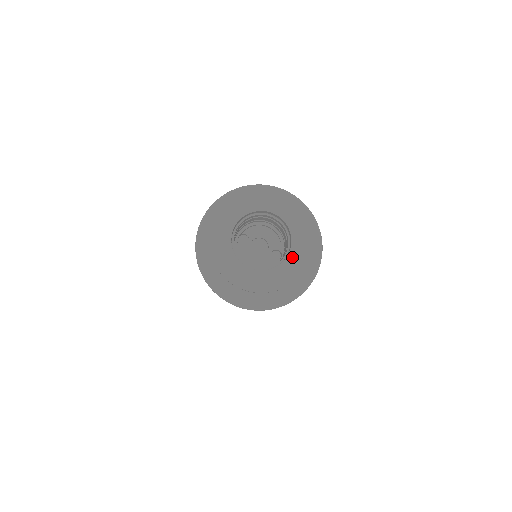
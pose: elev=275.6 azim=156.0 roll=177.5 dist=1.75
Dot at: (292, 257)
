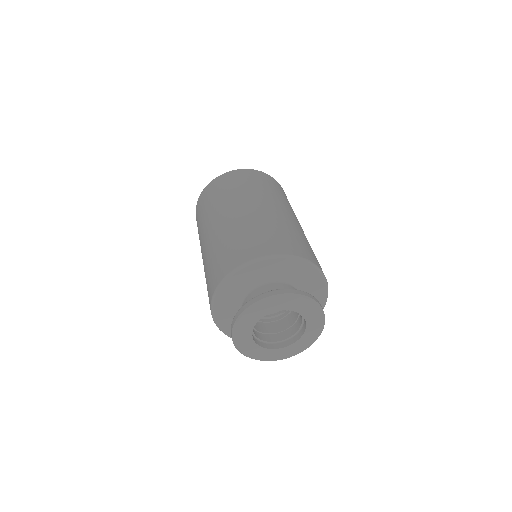
Dot at: (298, 344)
